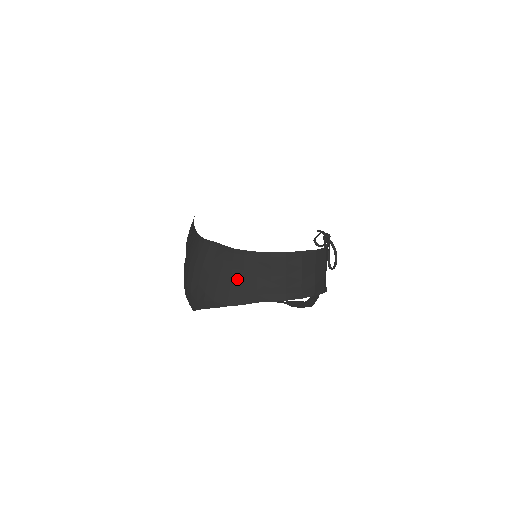
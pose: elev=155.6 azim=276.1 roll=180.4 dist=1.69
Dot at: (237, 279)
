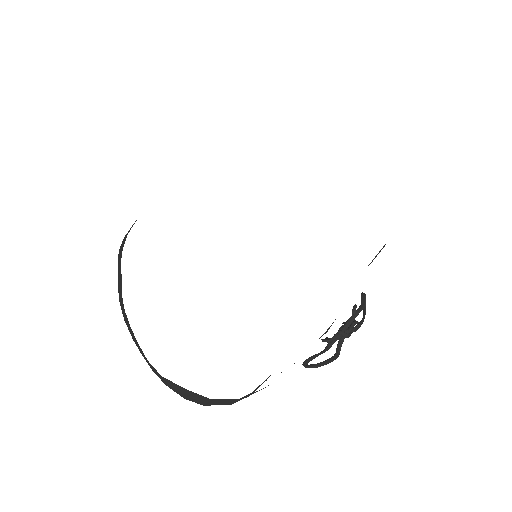
Dot at: (128, 322)
